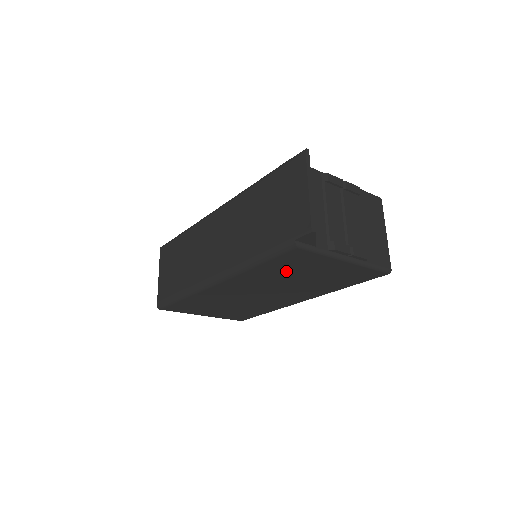
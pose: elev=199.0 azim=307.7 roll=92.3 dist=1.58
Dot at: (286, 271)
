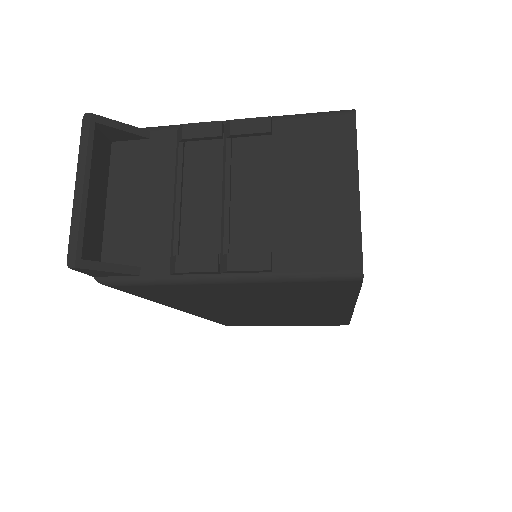
Dot at: (201, 299)
